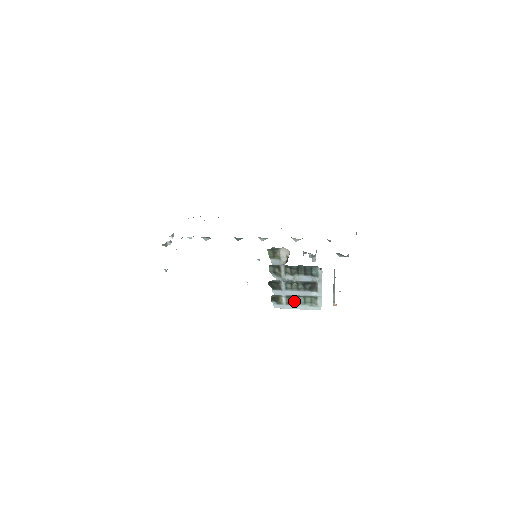
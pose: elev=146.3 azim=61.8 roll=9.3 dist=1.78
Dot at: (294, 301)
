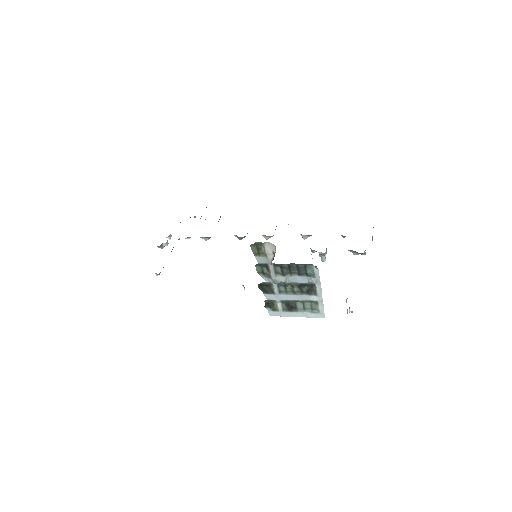
Dot at: (291, 307)
